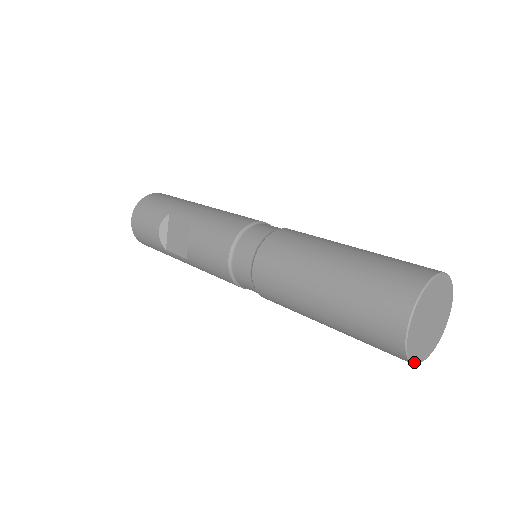
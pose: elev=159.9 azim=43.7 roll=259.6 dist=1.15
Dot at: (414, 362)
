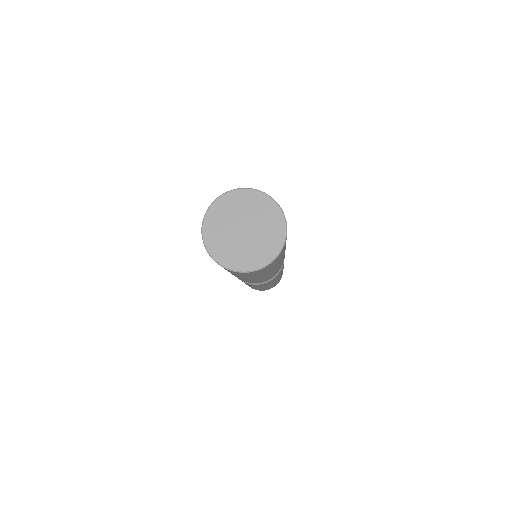
Dot at: (221, 264)
